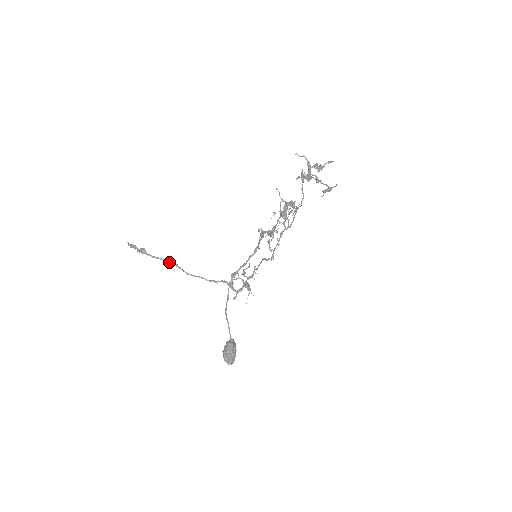
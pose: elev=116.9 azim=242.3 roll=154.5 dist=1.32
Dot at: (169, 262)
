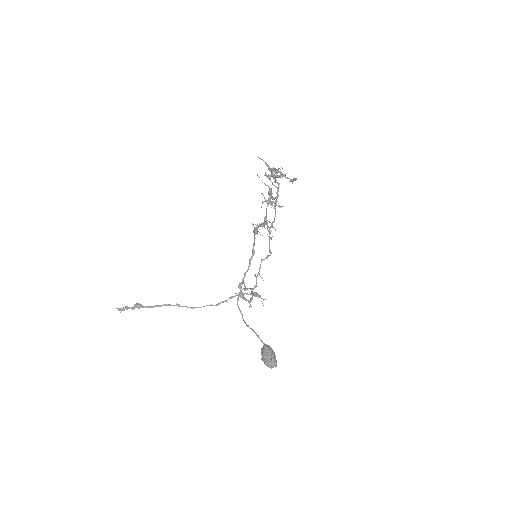
Dot at: (169, 305)
